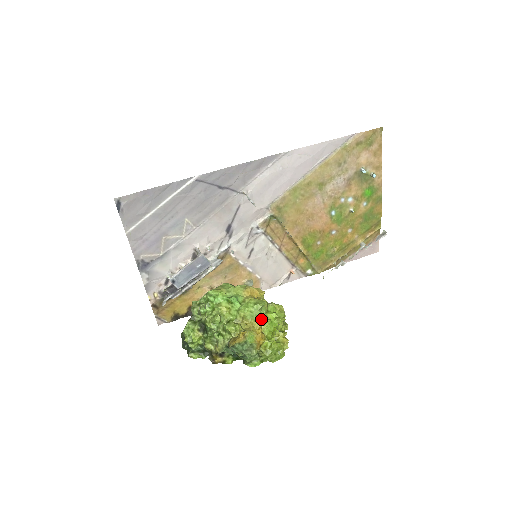
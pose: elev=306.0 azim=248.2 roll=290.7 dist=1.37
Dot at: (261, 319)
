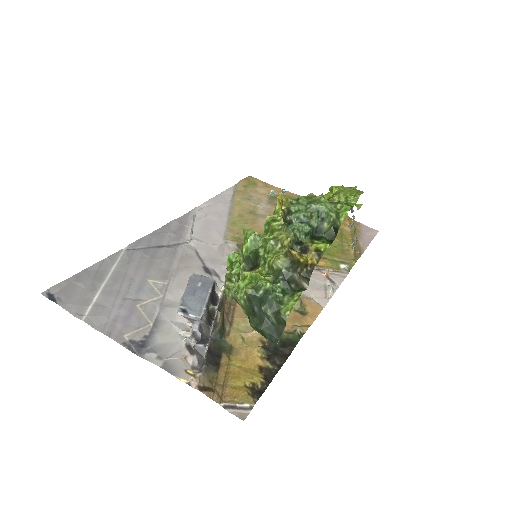
Dot at: occluded
